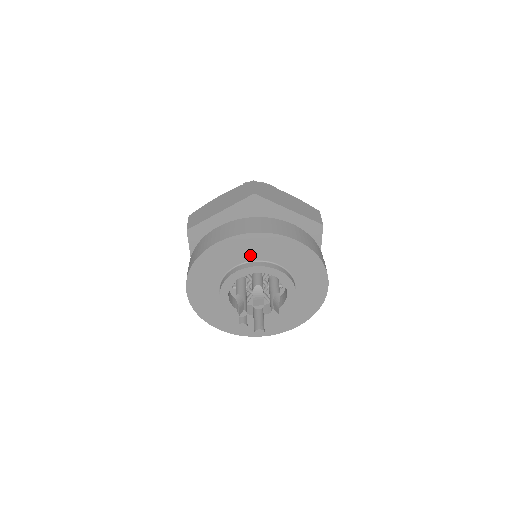
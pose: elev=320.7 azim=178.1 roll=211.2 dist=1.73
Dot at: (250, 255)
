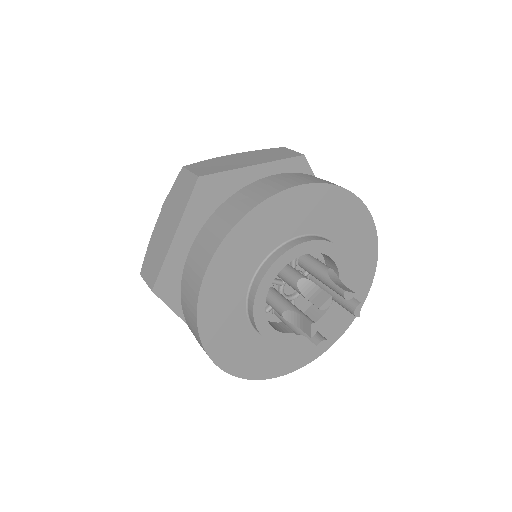
Dot at: (320, 224)
